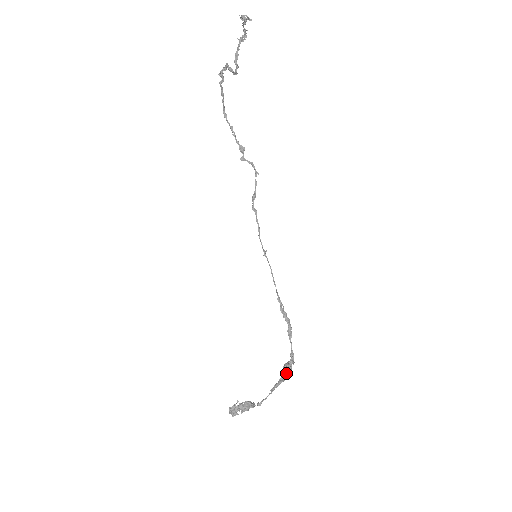
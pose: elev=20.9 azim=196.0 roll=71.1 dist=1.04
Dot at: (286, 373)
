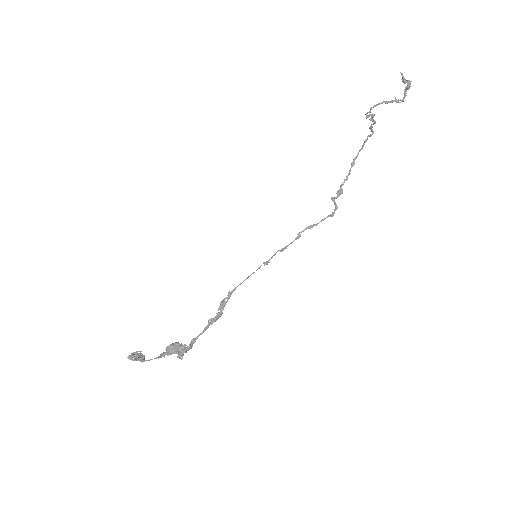
Dot at: (172, 346)
